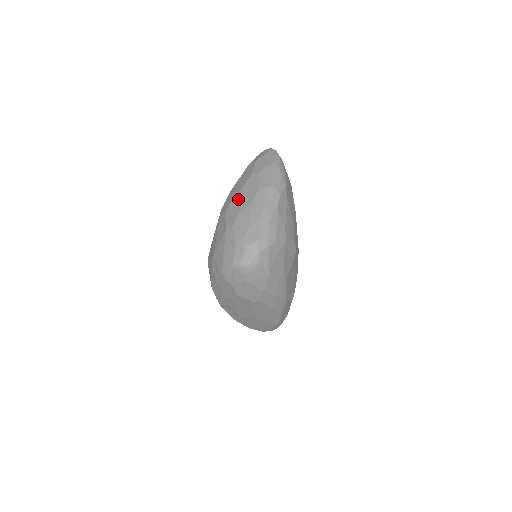
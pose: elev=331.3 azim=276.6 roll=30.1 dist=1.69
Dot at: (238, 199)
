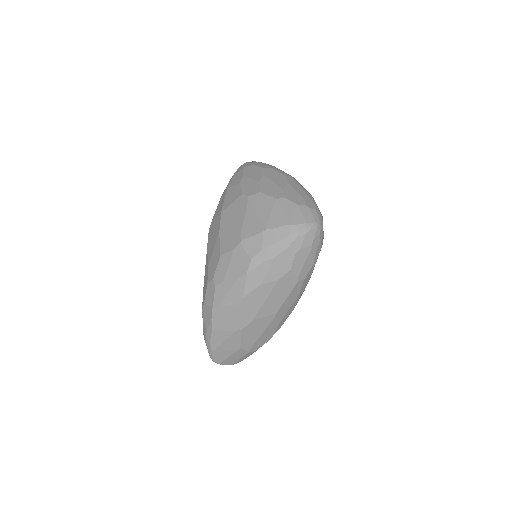
Dot at: (268, 182)
